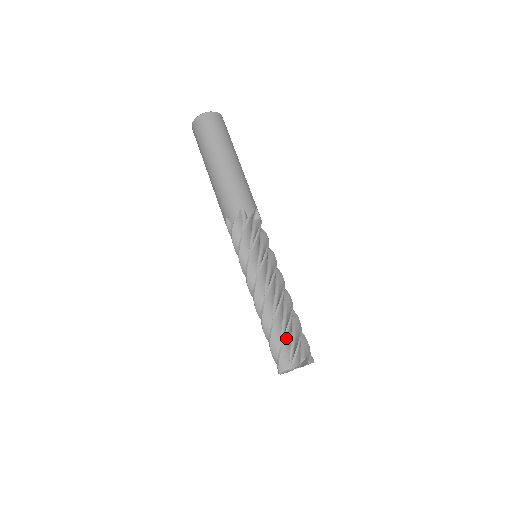
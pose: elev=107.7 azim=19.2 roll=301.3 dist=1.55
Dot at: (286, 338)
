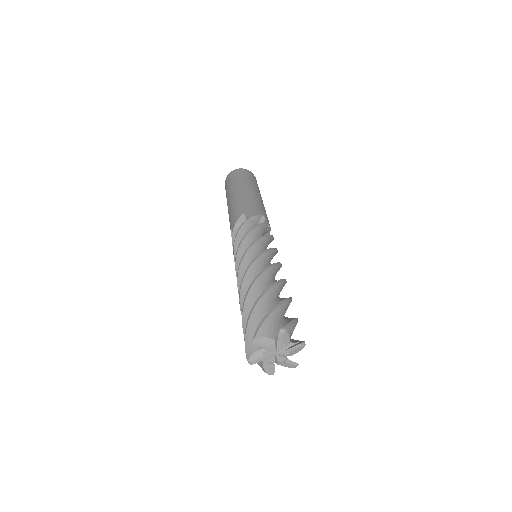
Dot at: (284, 304)
